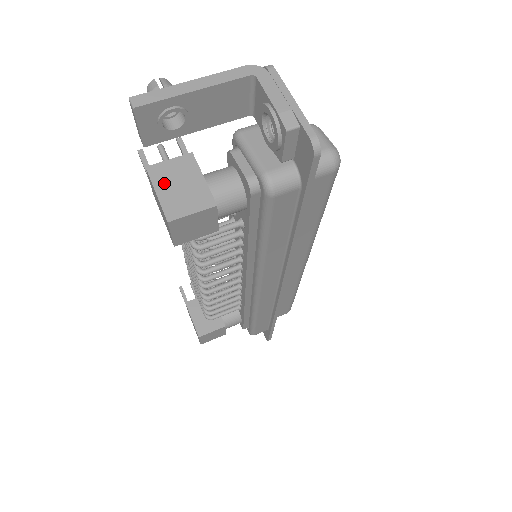
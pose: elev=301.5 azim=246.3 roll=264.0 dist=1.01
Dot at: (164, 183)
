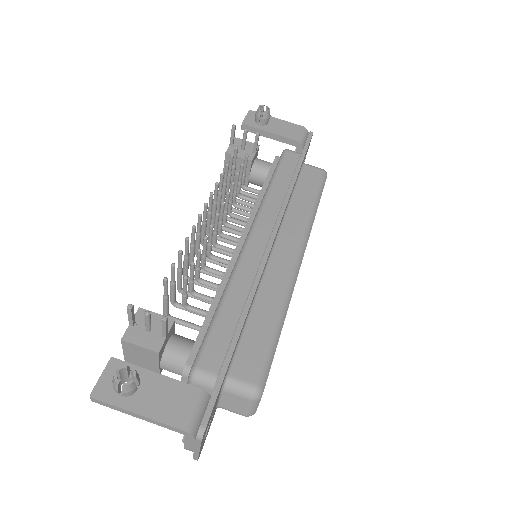
Dot at: (131, 352)
